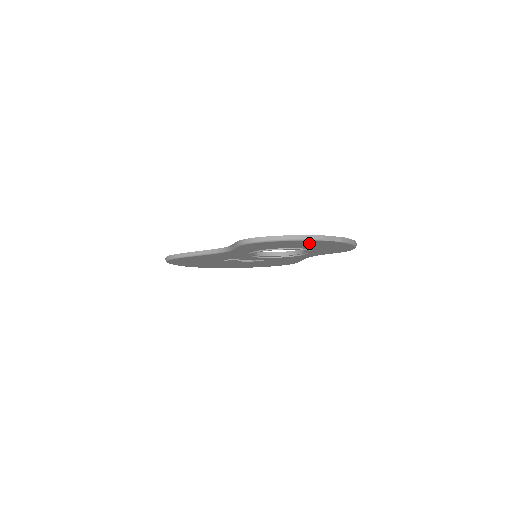
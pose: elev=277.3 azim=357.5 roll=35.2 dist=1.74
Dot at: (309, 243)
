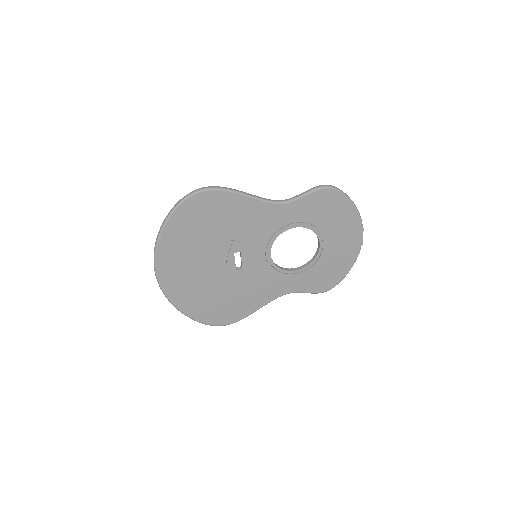
Dot at: (348, 229)
